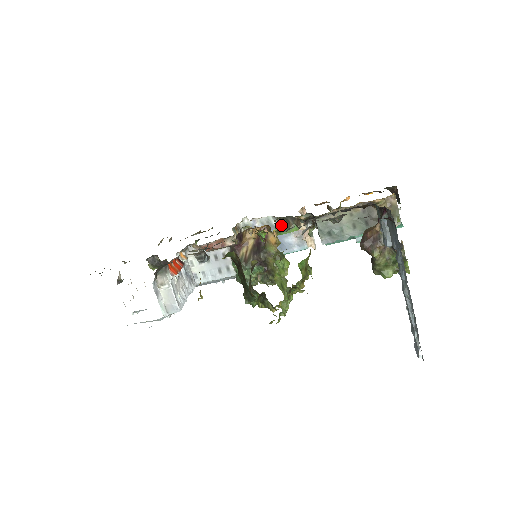
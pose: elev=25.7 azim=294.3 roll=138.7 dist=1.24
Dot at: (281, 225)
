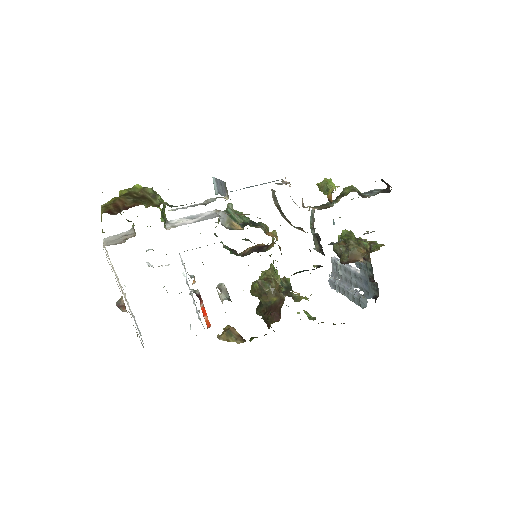
Dot at: (299, 272)
